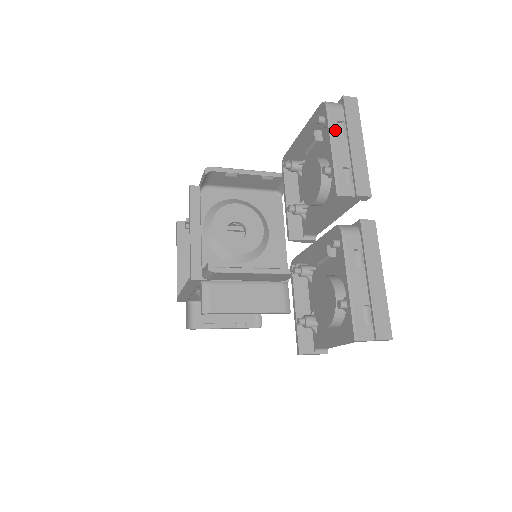
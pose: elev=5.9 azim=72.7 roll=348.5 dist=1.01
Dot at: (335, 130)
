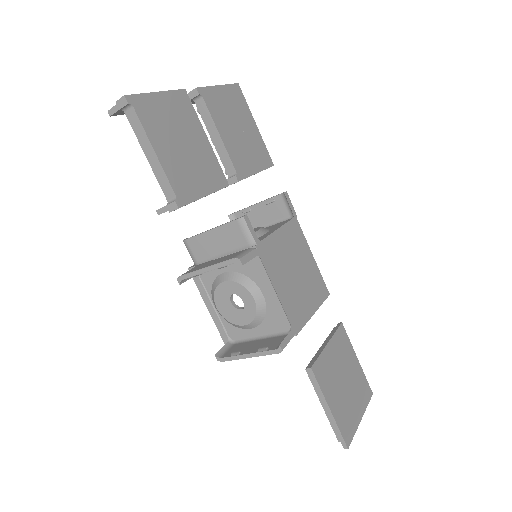
Dot at: occluded
